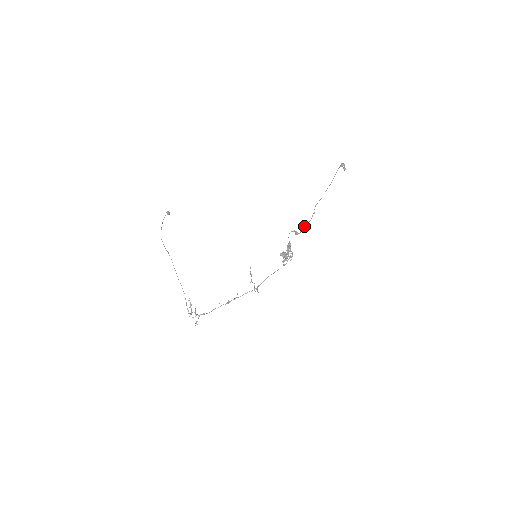
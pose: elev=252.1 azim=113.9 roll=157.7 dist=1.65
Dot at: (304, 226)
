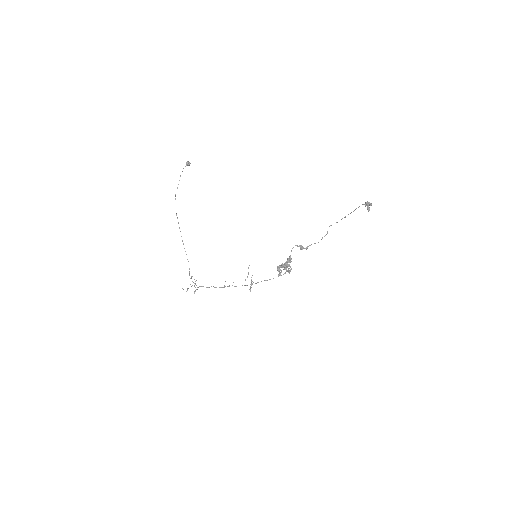
Dot at: (311, 244)
